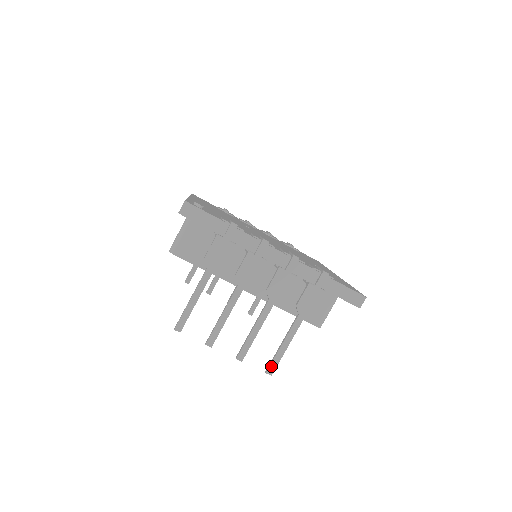
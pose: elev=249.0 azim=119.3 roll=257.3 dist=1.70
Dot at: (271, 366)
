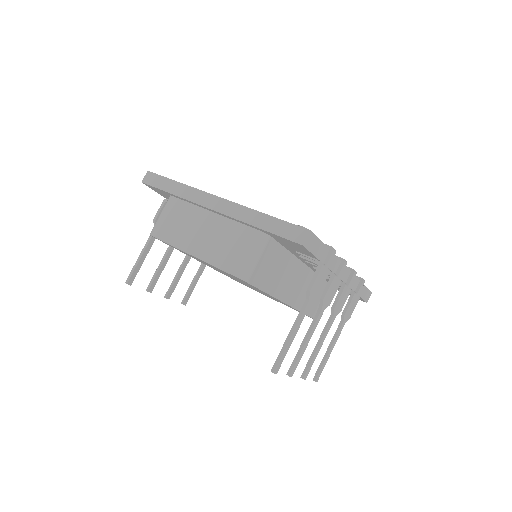
Dot at: (319, 374)
